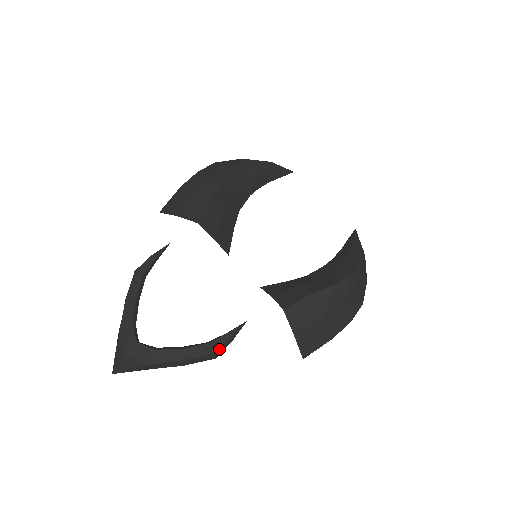
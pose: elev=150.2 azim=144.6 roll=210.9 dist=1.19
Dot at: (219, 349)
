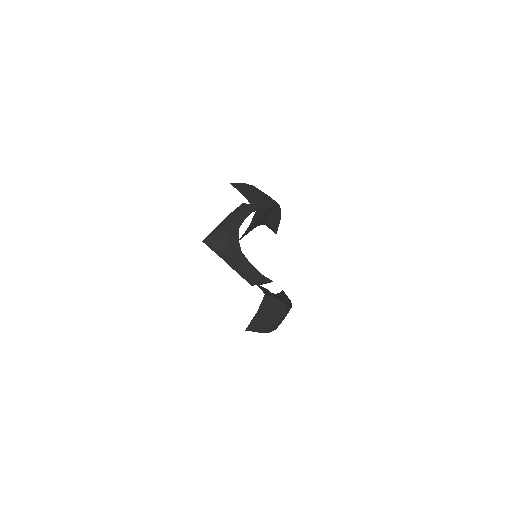
Dot at: (260, 282)
